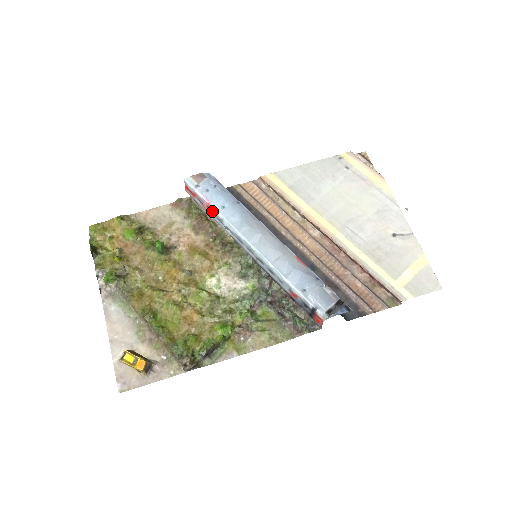
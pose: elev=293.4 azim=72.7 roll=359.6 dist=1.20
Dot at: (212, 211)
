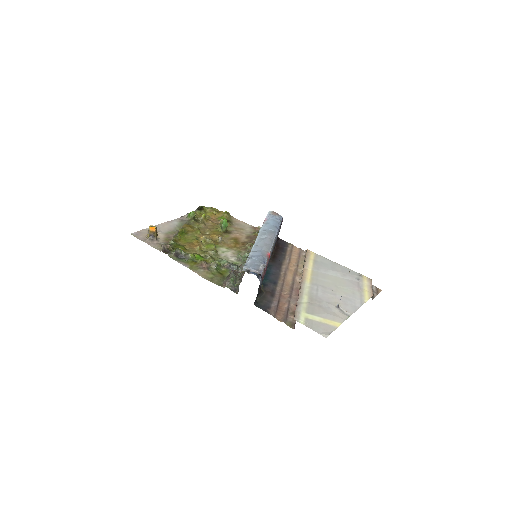
Dot at: occluded
